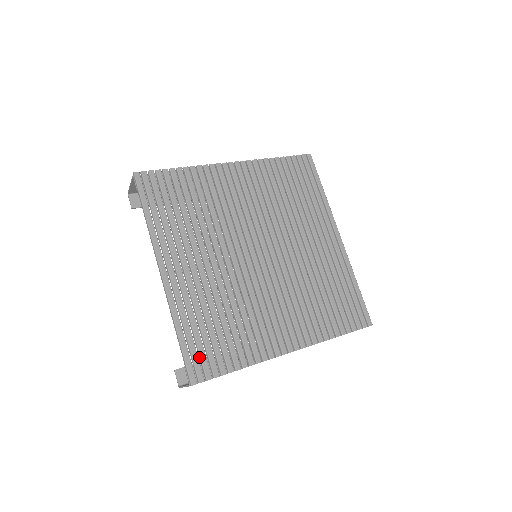
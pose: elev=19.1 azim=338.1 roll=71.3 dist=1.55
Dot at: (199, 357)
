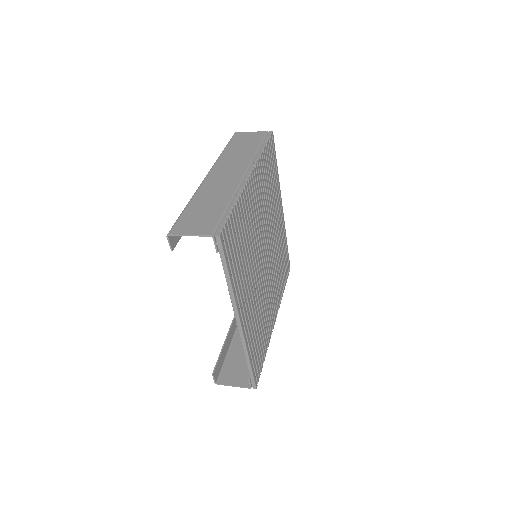
Dot at: (255, 366)
